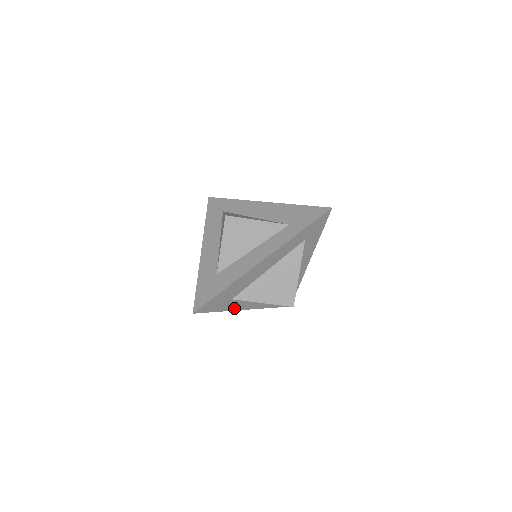
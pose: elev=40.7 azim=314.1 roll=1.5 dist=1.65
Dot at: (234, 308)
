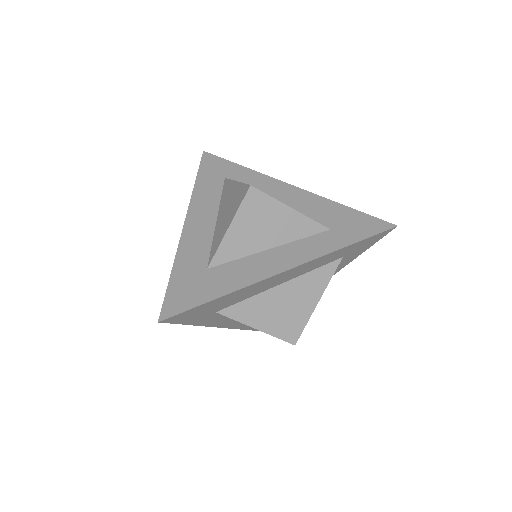
Dot at: (209, 323)
